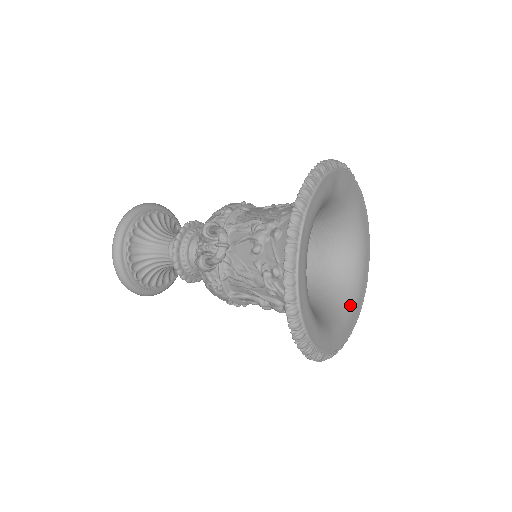
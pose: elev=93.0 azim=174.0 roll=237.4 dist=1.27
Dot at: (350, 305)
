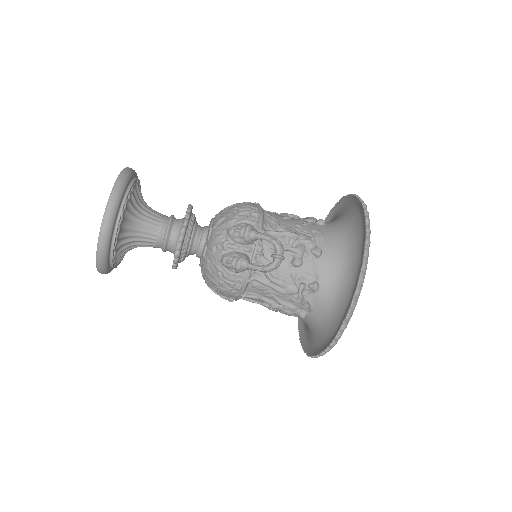
Dot at: occluded
